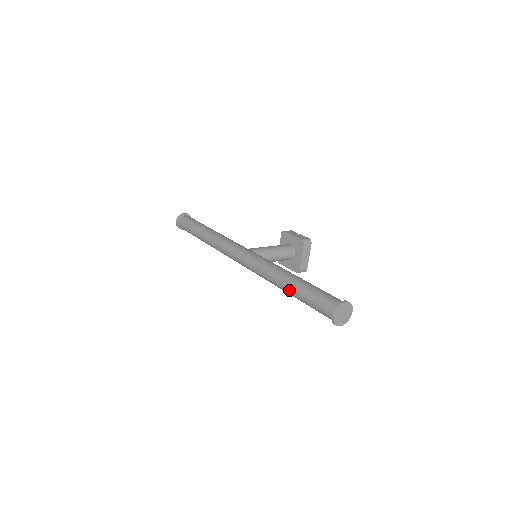
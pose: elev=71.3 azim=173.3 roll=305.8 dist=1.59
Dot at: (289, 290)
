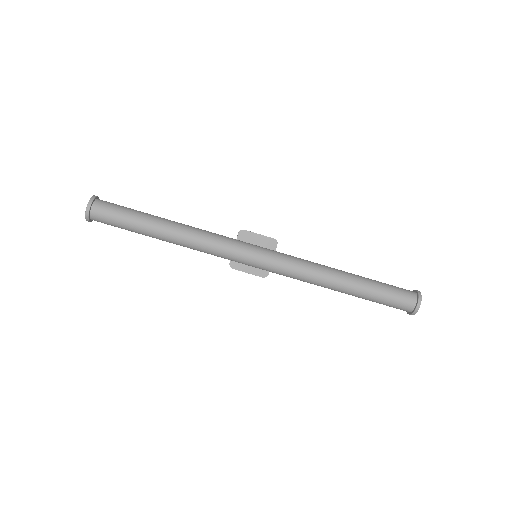
Dot at: (353, 287)
